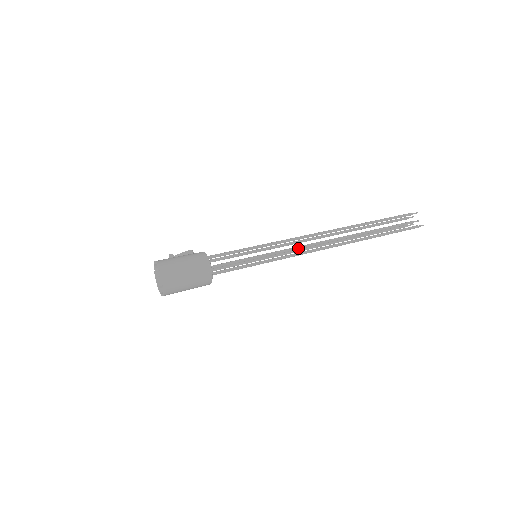
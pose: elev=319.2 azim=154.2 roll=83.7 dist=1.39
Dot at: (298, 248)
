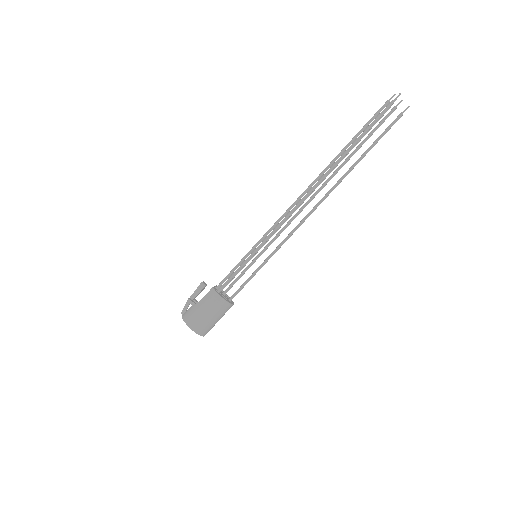
Dot at: (289, 224)
